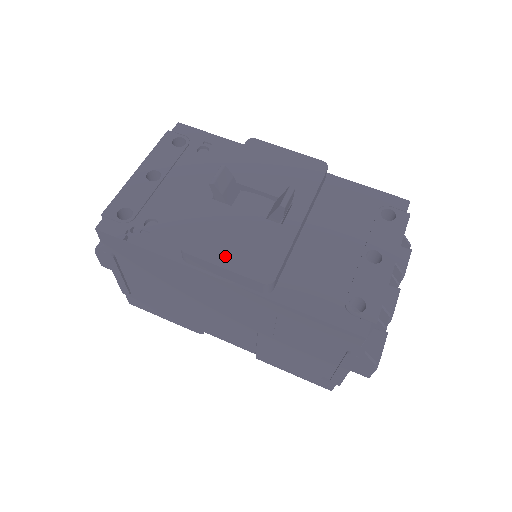
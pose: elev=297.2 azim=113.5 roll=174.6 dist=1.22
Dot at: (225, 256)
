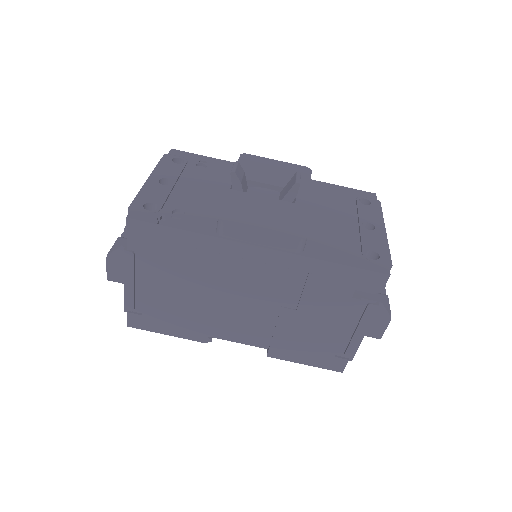
Dot at: (260, 223)
